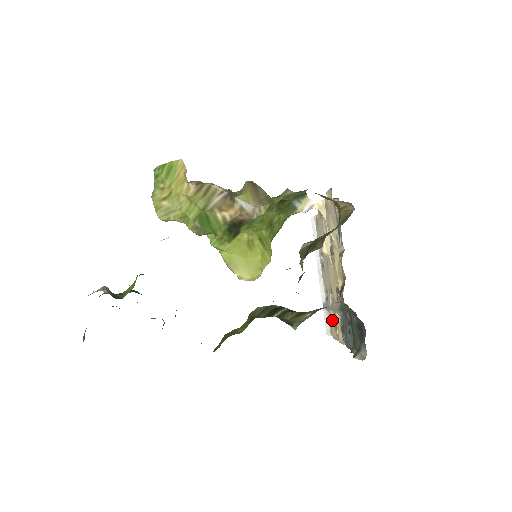
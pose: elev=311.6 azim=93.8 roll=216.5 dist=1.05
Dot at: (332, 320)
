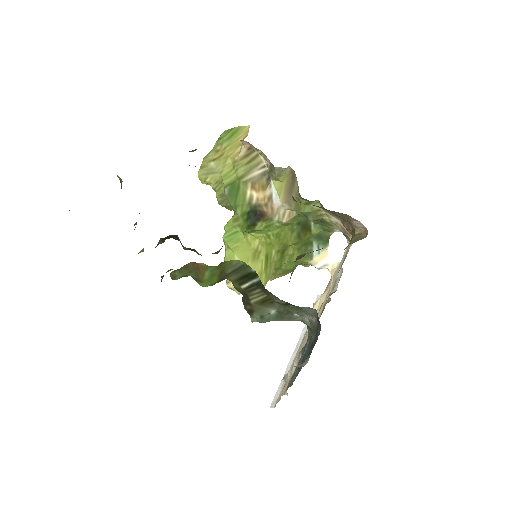
Dot at: (285, 383)
